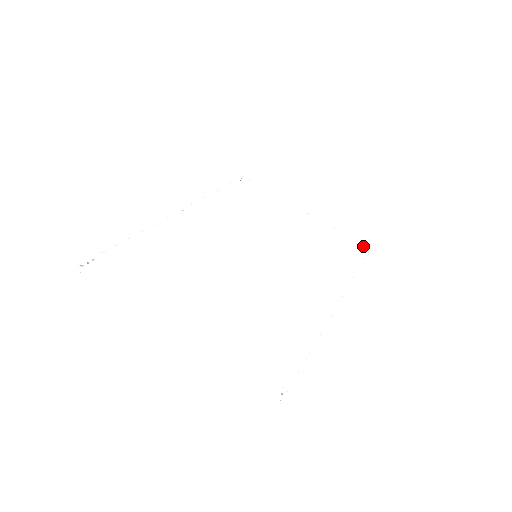
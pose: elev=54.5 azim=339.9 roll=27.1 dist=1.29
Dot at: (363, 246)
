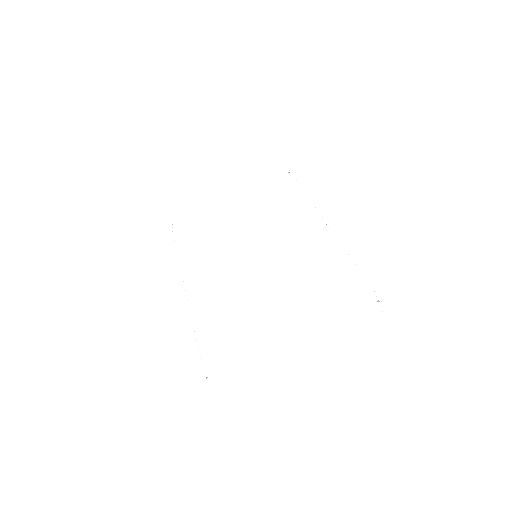
Dot at: (283, 172)
